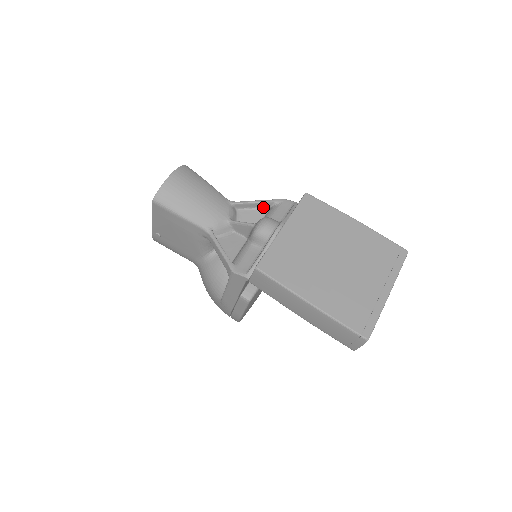
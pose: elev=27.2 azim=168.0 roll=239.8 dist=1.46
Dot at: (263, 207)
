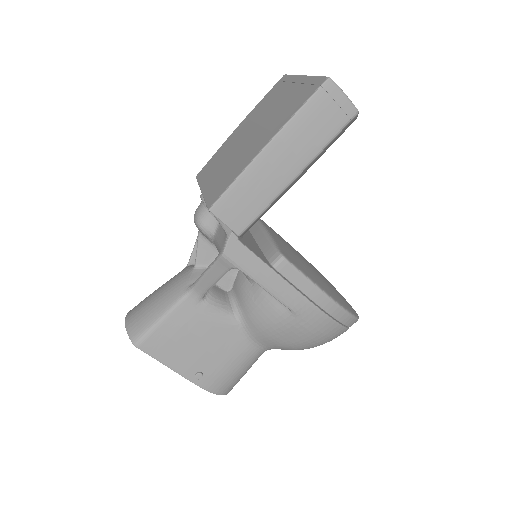
Dot at: occluded
